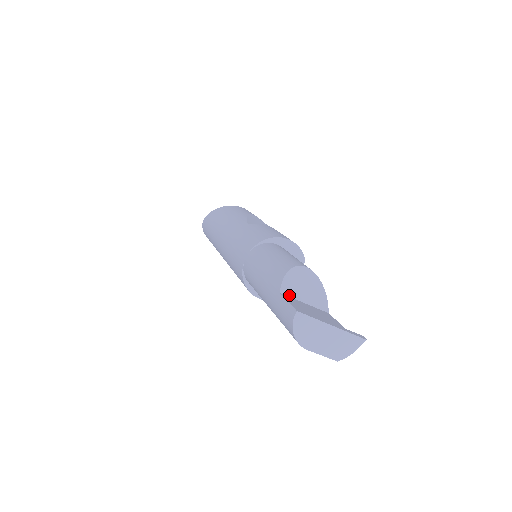
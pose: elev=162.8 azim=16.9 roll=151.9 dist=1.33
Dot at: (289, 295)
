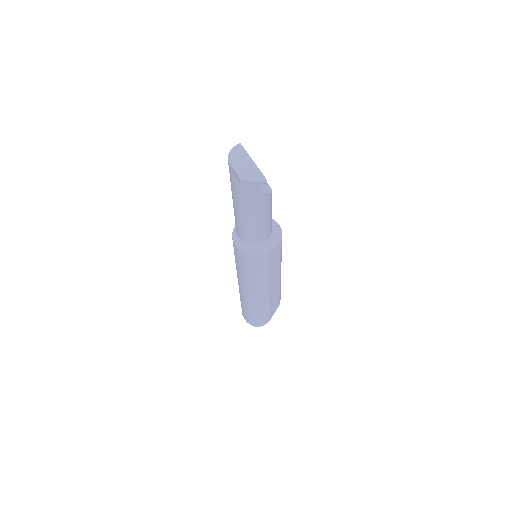
Dot at: occluded
